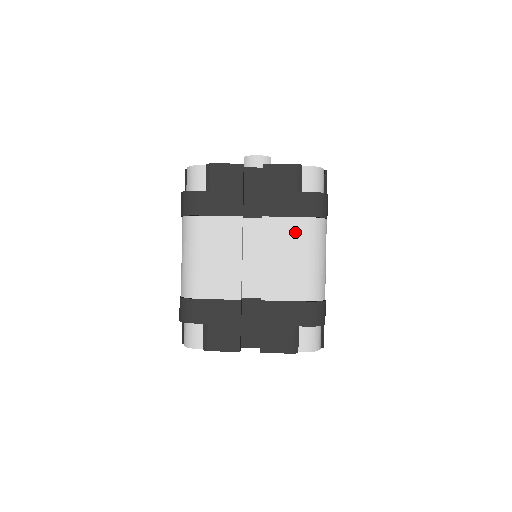
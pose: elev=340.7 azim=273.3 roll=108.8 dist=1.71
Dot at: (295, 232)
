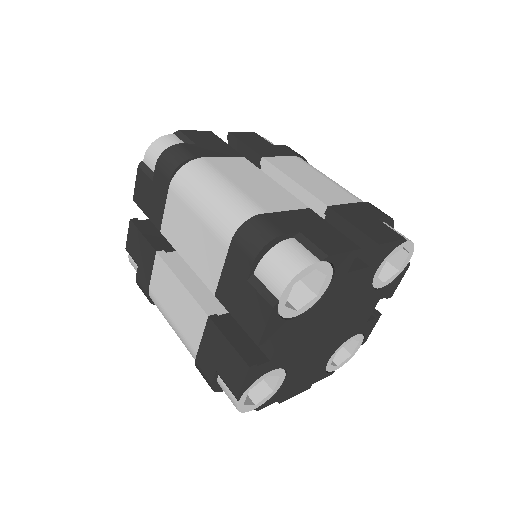
Dot at: (299, 164)
